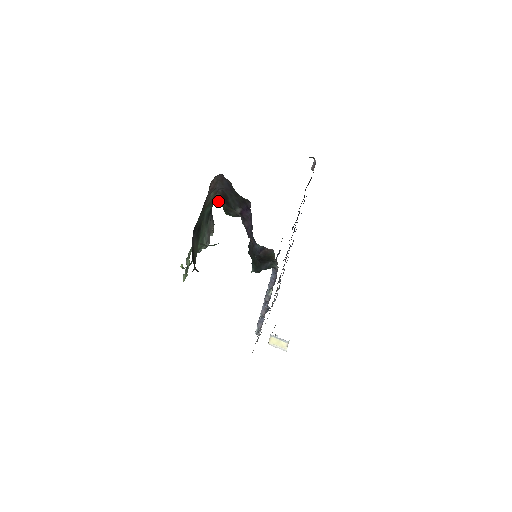
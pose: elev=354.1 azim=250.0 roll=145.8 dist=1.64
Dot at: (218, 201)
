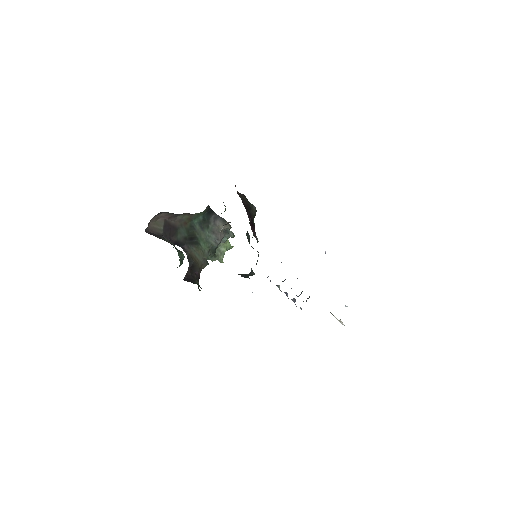
Dot at: occluded
